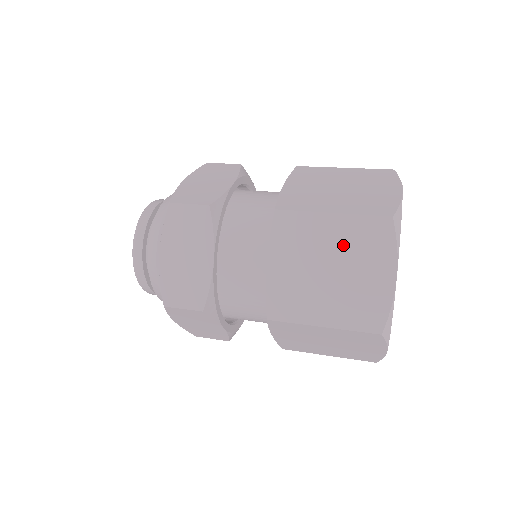
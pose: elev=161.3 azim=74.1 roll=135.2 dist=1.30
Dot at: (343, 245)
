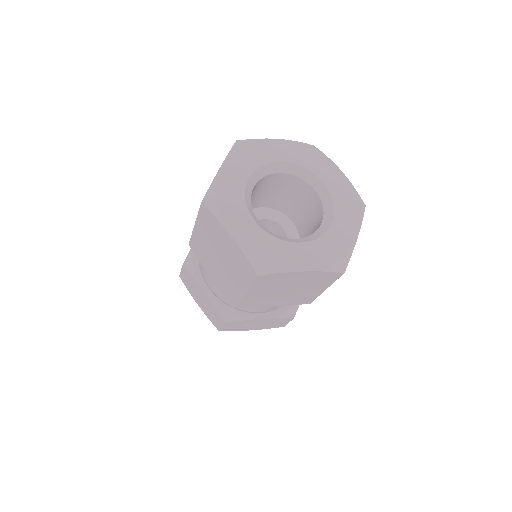
Dot at: (209, 238)
